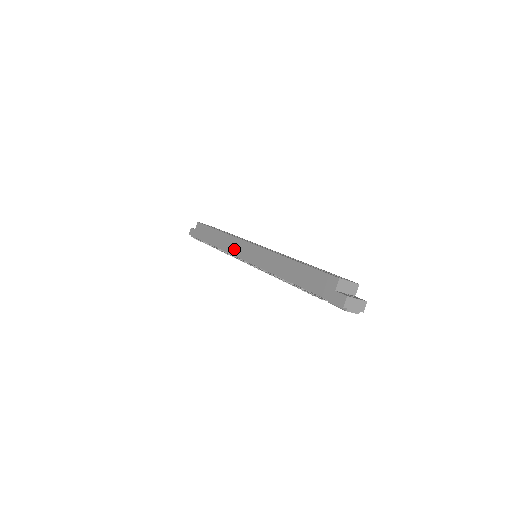
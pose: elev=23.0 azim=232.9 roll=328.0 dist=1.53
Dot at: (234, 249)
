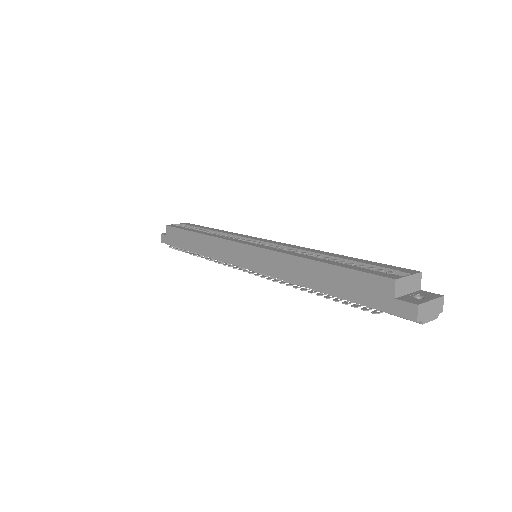
Dot at: (224, 255)
